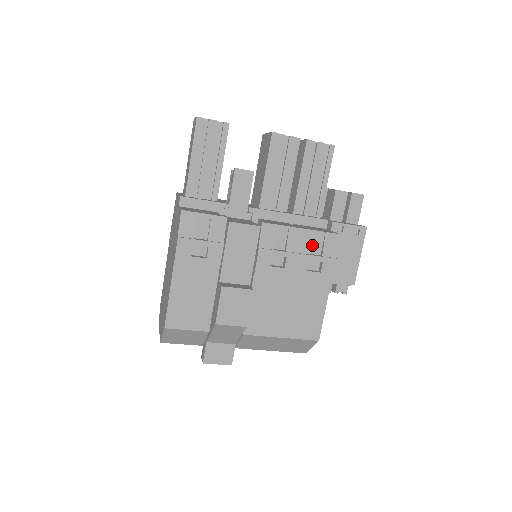
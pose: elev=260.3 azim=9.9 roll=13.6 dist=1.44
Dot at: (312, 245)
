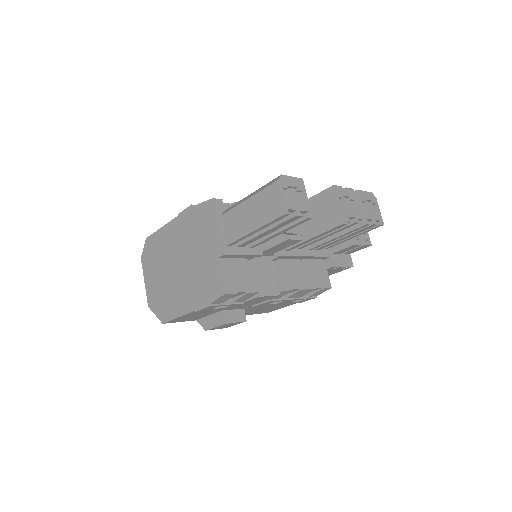
Dot at: occluded
